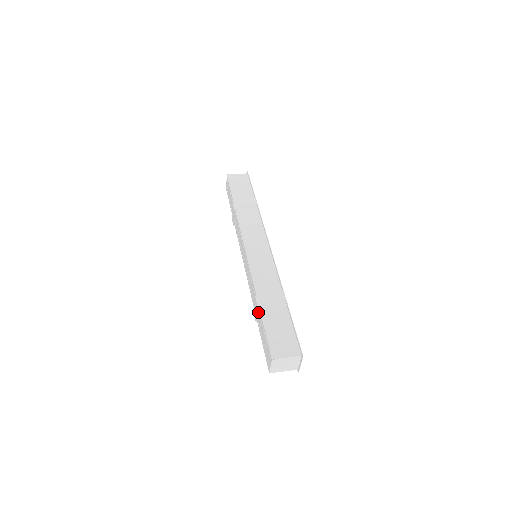
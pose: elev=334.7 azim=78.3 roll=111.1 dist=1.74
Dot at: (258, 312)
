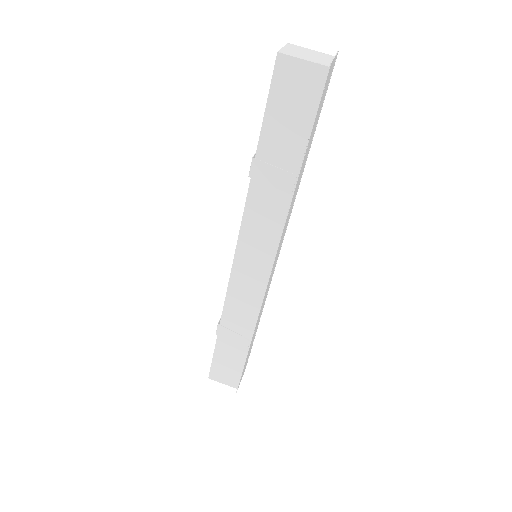
Dot at: occluded
